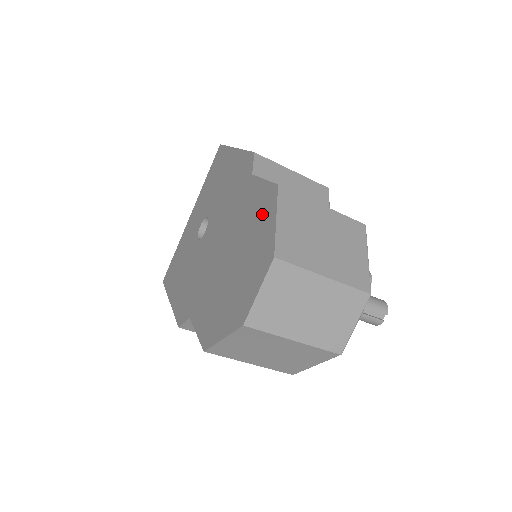
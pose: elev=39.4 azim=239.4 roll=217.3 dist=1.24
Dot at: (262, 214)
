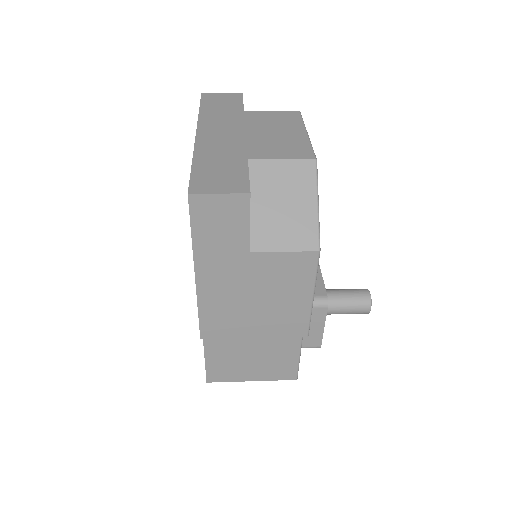
Dot at: occluded
